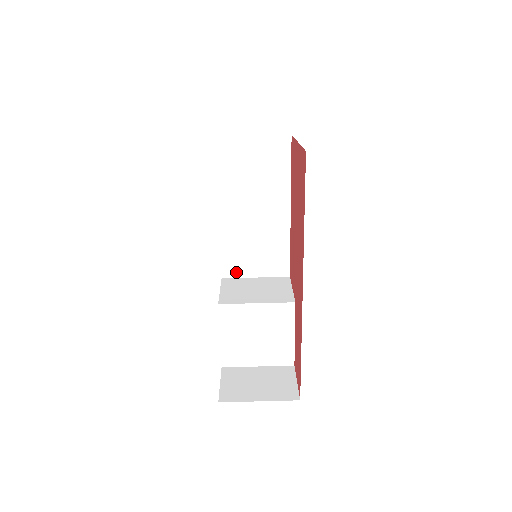
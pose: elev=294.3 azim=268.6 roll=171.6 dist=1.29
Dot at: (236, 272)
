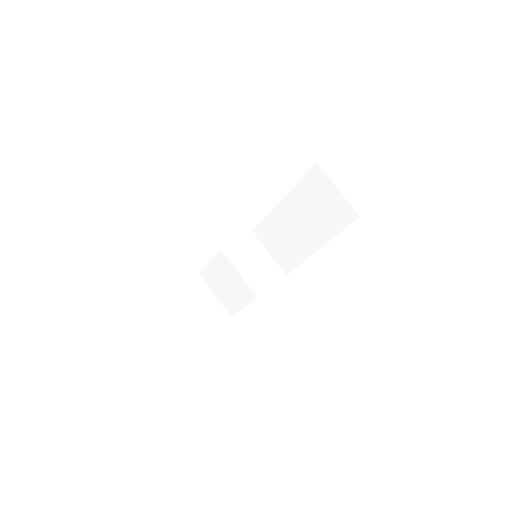
Dot at: (262, 238)
